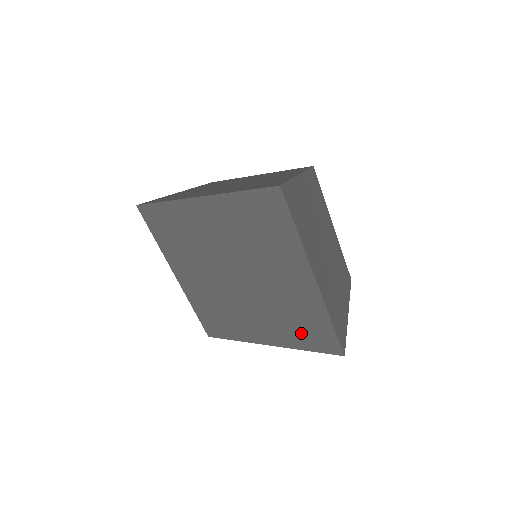
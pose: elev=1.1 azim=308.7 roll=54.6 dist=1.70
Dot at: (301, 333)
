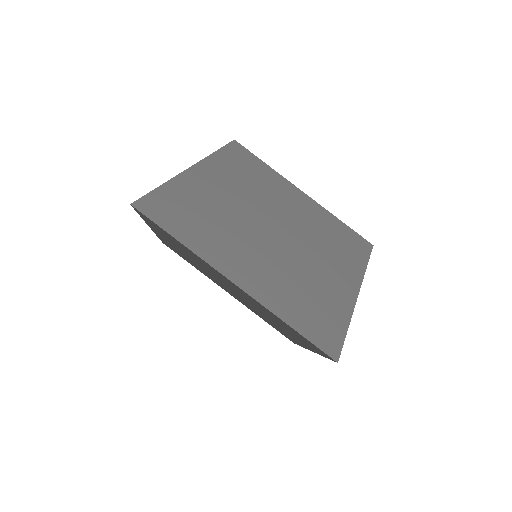
Dot at: (299, 338)
